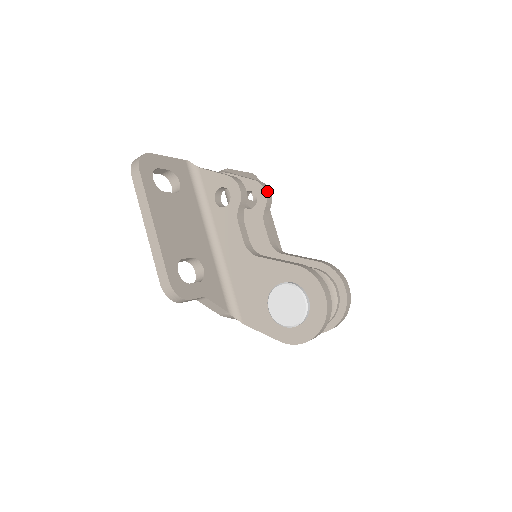
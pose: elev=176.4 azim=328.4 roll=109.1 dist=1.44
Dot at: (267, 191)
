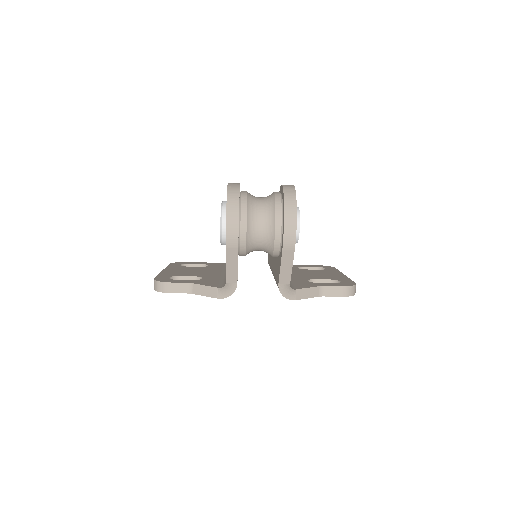
Dot at: occluded
